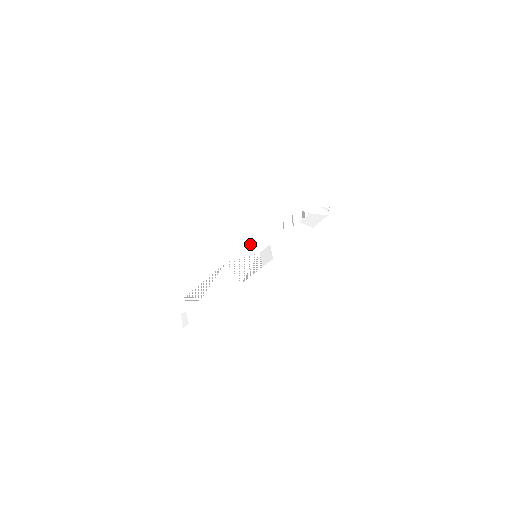
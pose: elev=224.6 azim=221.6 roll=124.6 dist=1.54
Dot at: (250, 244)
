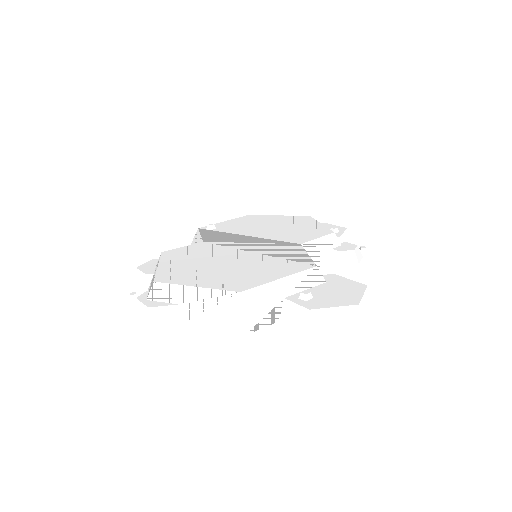
Dot at: (278, 278)
